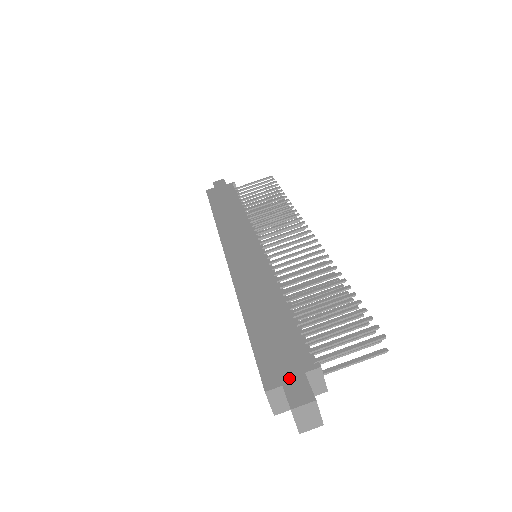
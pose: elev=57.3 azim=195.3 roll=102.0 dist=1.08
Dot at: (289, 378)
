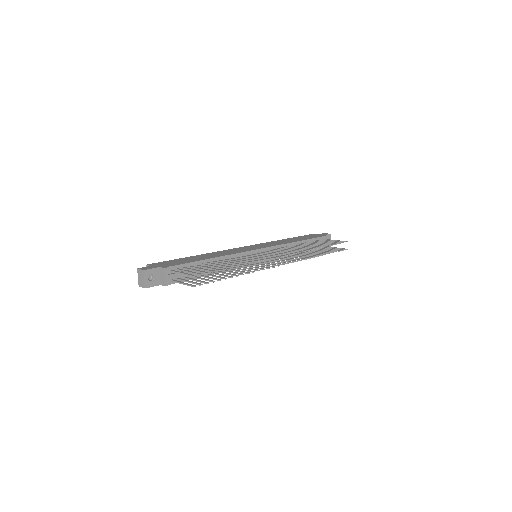
Dot at: (155, 266)
